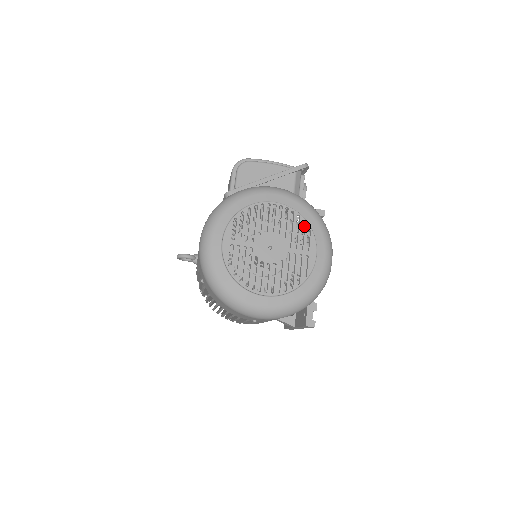
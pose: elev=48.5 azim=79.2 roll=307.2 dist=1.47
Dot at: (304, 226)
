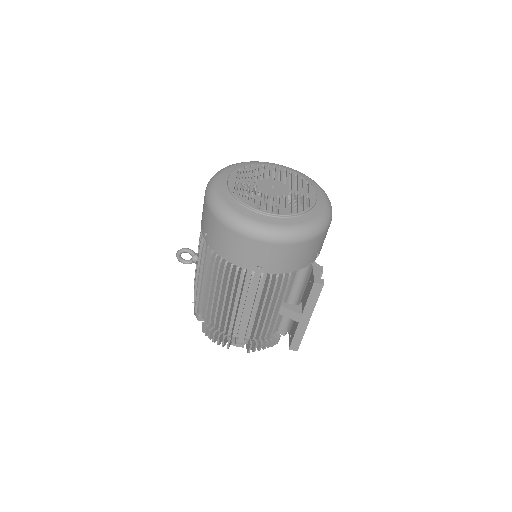
Dot at: (302, 181)
